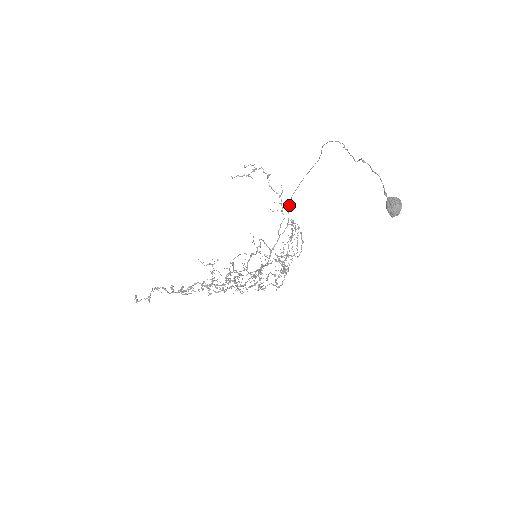
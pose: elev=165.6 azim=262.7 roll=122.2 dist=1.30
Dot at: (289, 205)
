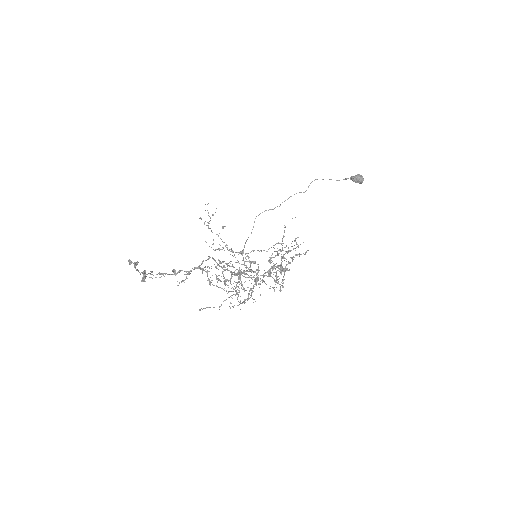
Dot at: (243, 258)
